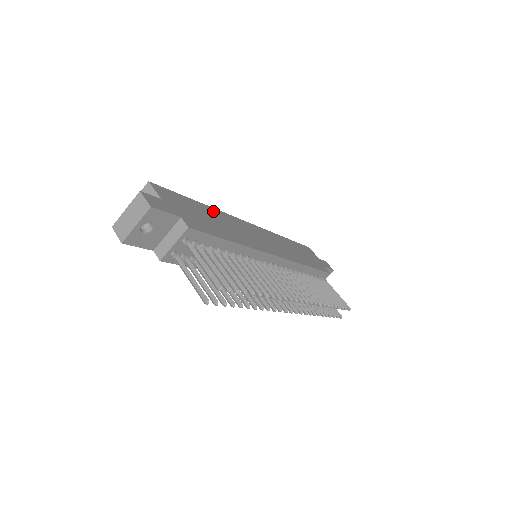
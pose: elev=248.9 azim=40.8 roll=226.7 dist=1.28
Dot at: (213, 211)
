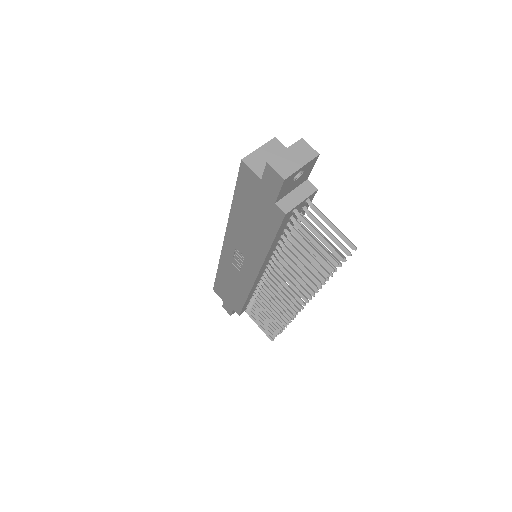
Dot at: occluded
